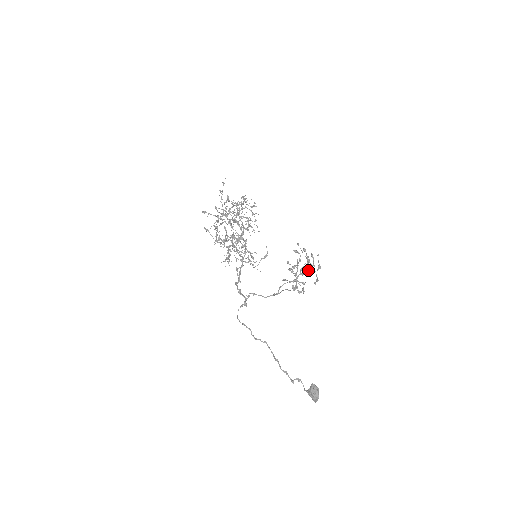
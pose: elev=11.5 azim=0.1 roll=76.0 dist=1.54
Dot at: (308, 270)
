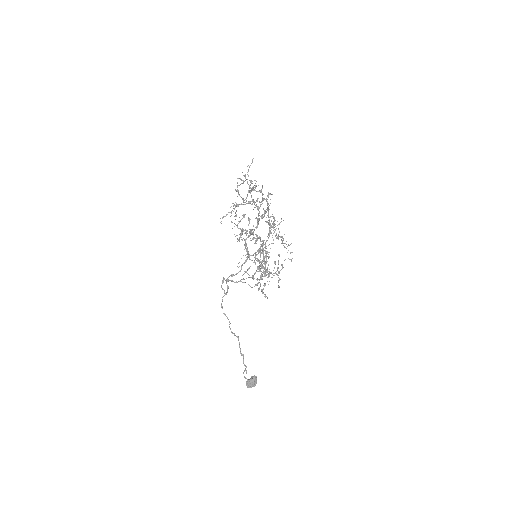
Dot at: occluded
